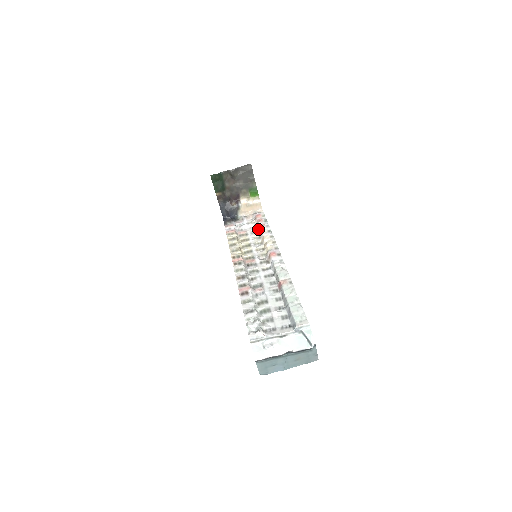
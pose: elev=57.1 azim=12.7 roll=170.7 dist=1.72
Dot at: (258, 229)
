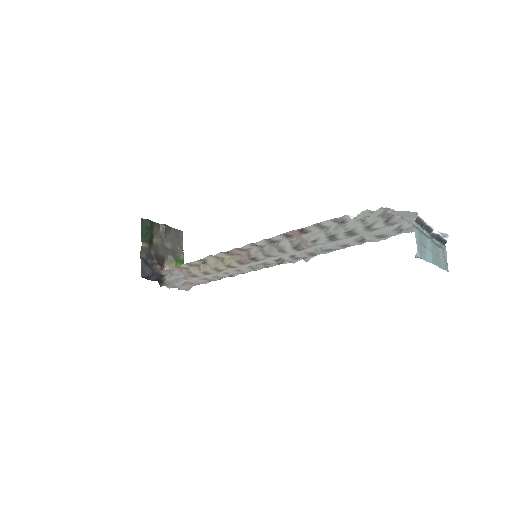
Dot at: occluded
